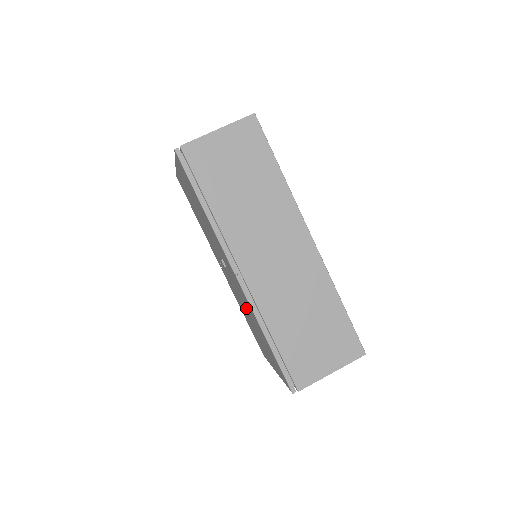
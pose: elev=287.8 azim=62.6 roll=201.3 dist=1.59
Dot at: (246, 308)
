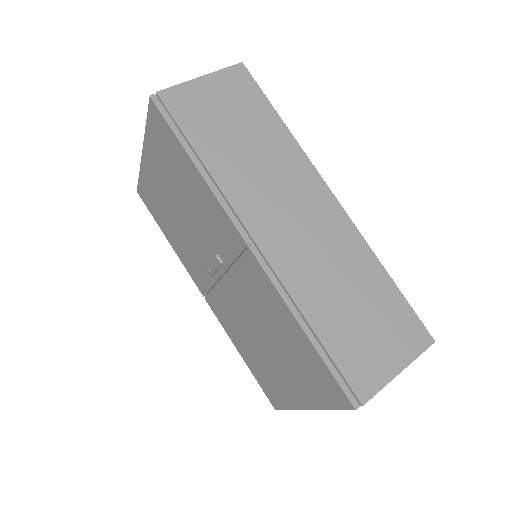
Dot at: (257, 316)
